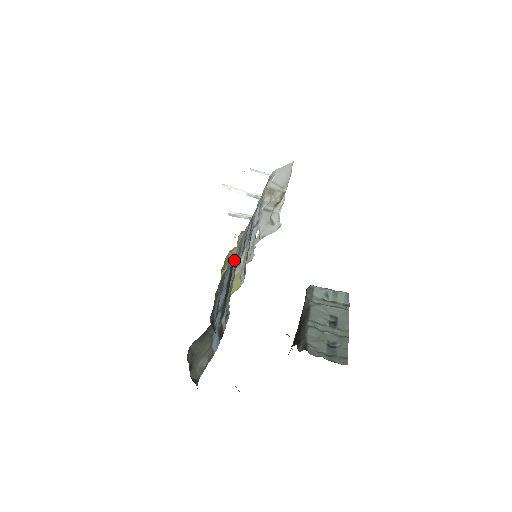
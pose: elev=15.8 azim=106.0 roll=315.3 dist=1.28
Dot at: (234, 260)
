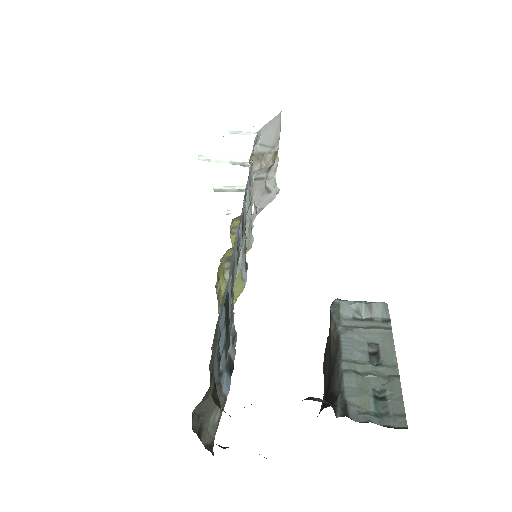
Dot at: occluded
